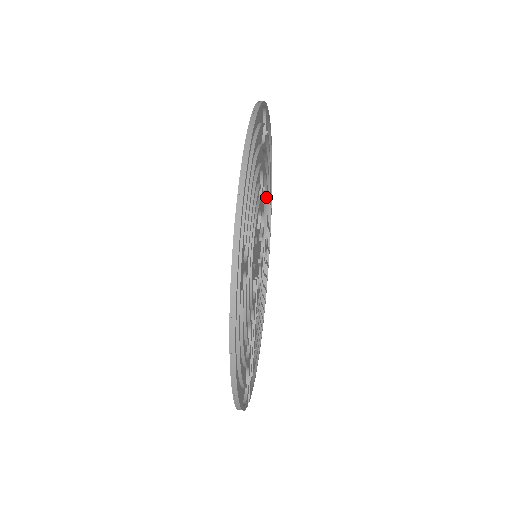
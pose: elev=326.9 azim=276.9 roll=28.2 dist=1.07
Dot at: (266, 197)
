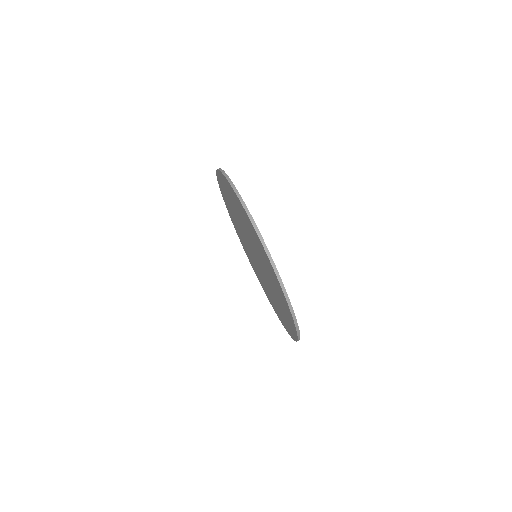
Dot at: occluded
